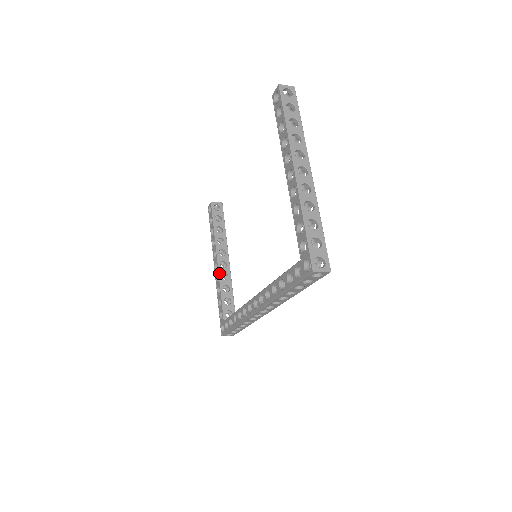
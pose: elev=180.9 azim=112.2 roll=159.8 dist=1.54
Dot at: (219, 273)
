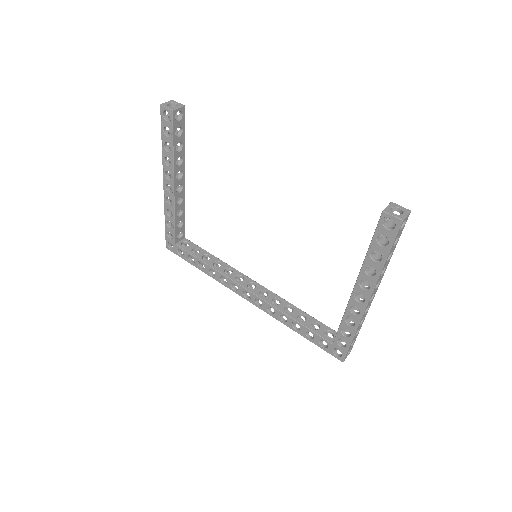
Dot at: (175, 201)
